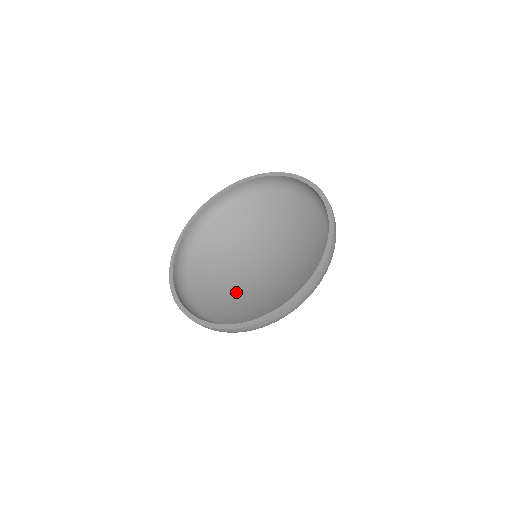
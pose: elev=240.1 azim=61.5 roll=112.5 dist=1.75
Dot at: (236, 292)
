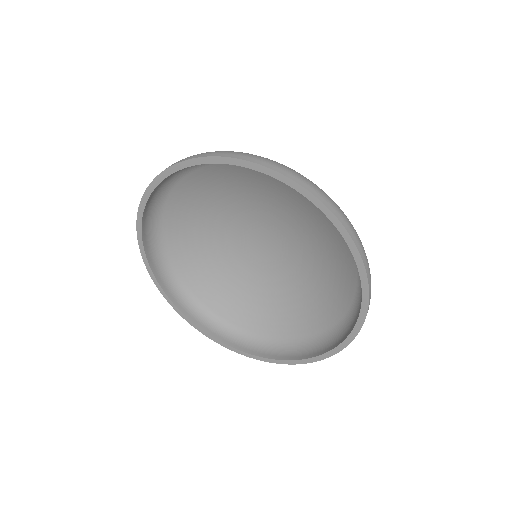
Dot at: (267, 287)
